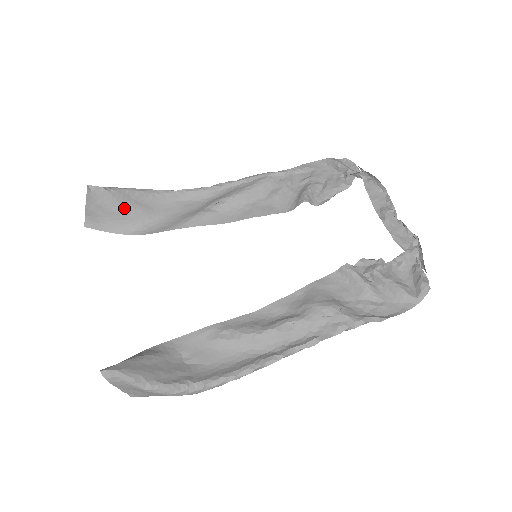
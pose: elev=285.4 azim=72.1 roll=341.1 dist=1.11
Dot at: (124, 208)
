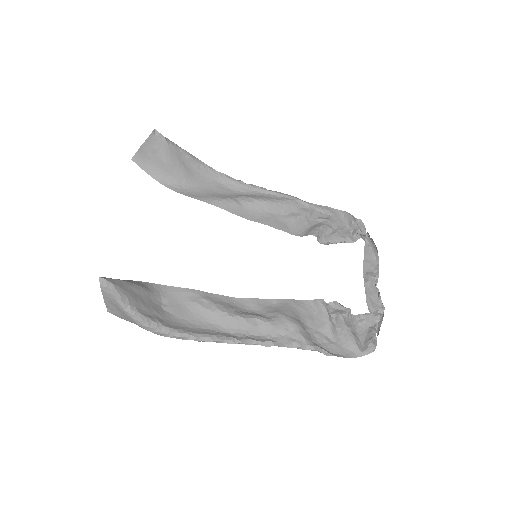
Dot at: (172, 162)
